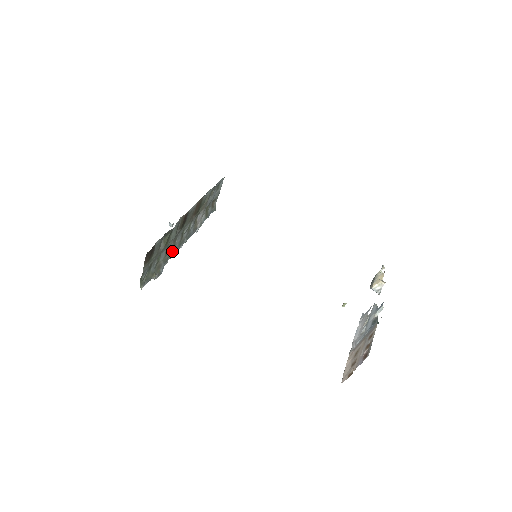
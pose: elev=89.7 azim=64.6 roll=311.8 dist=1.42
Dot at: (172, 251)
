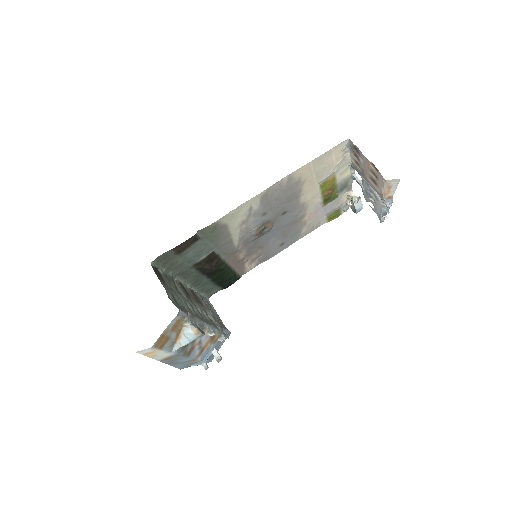
Dot at: occluded
